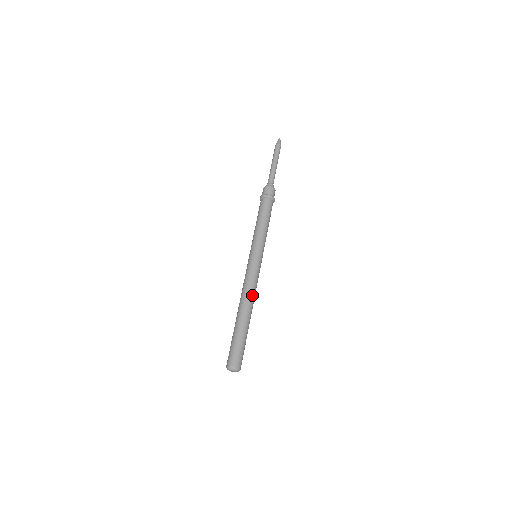
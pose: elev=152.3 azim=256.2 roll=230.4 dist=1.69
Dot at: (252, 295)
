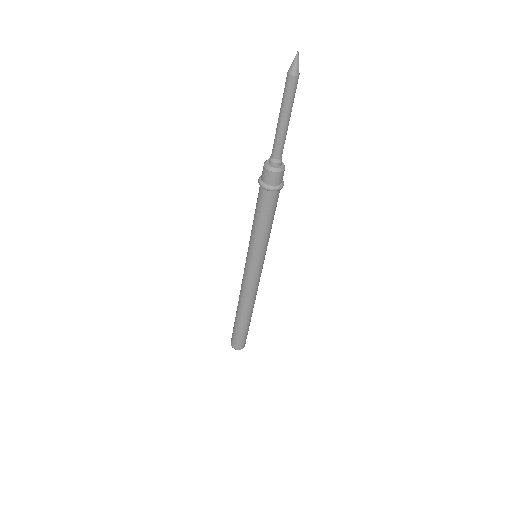
Dot at: (247, 299)
